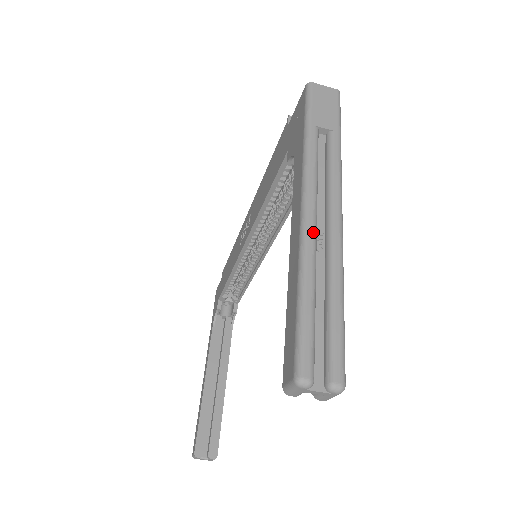
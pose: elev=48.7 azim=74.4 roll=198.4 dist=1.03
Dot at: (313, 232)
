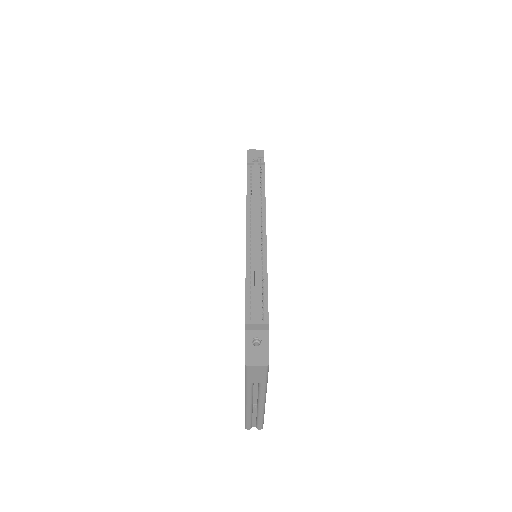
Dot at: (250, 409)
